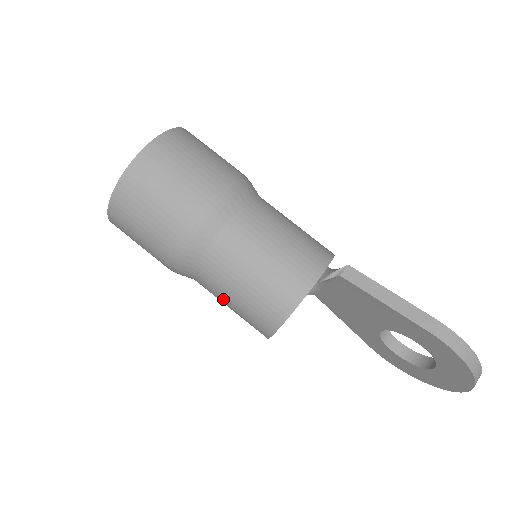
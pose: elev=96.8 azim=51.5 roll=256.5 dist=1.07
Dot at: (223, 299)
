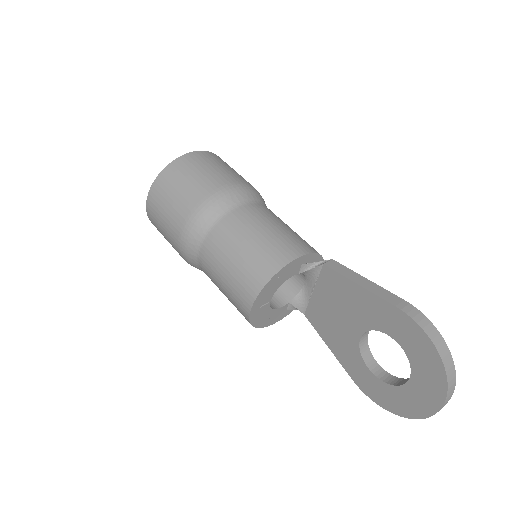
Dot at: (218, 272)
